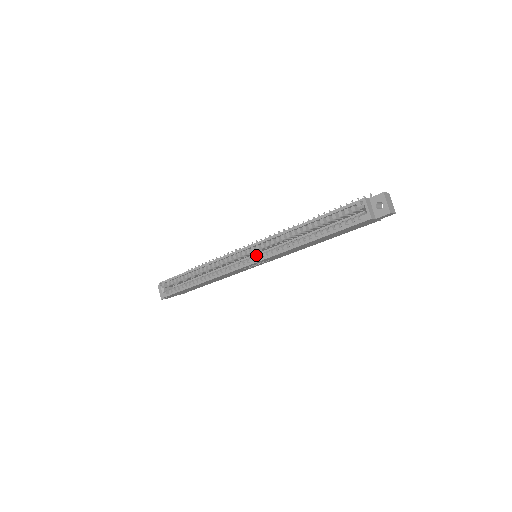
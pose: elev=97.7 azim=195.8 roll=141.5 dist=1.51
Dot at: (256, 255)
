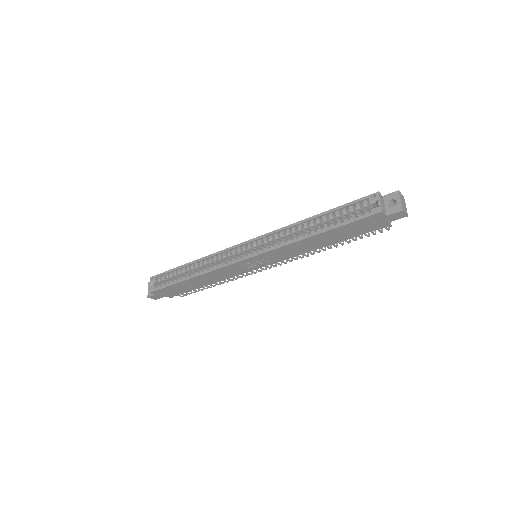
Dot at: (256, 250)
